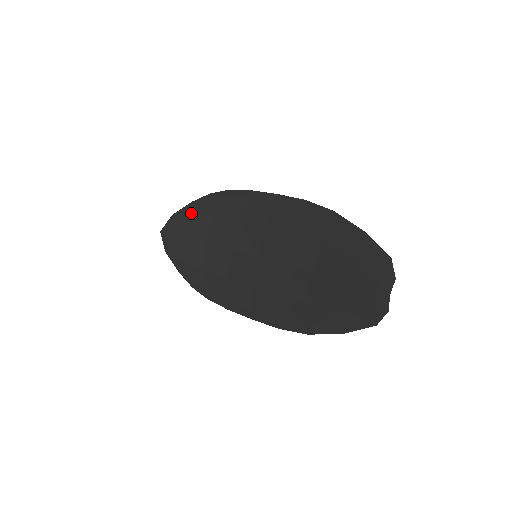
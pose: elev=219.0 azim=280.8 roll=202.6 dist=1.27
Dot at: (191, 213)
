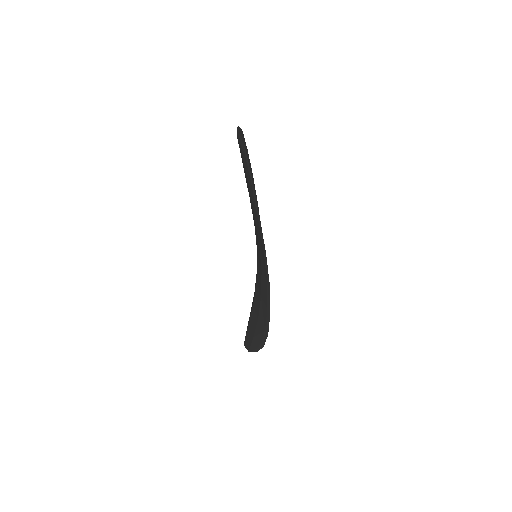
Dot at: occluded
